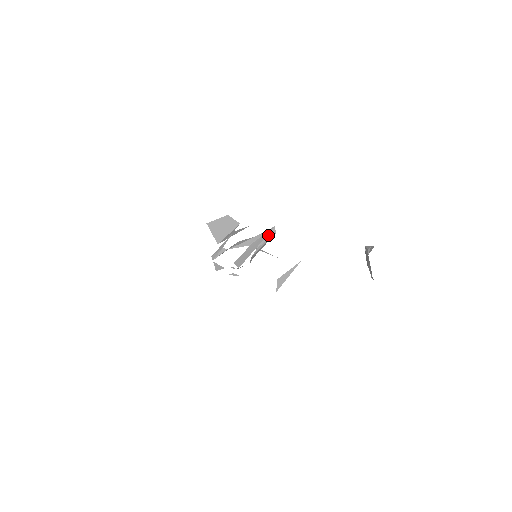
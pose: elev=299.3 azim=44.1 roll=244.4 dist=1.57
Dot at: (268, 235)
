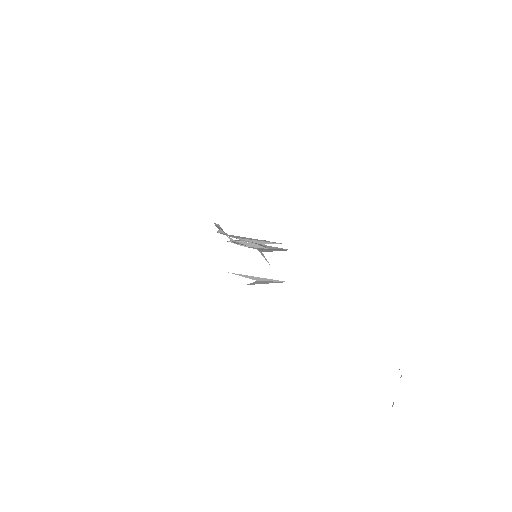
Dot at: occluded
